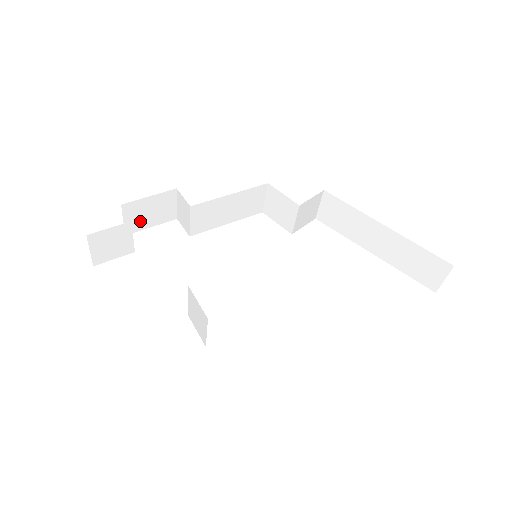
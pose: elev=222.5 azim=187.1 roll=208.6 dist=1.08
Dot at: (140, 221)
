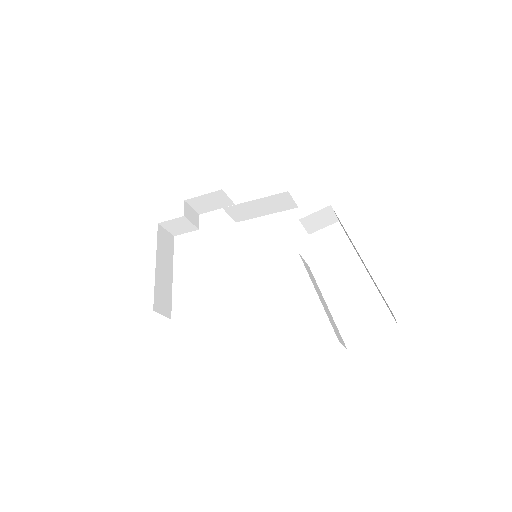
Dot at: (205, 207)
